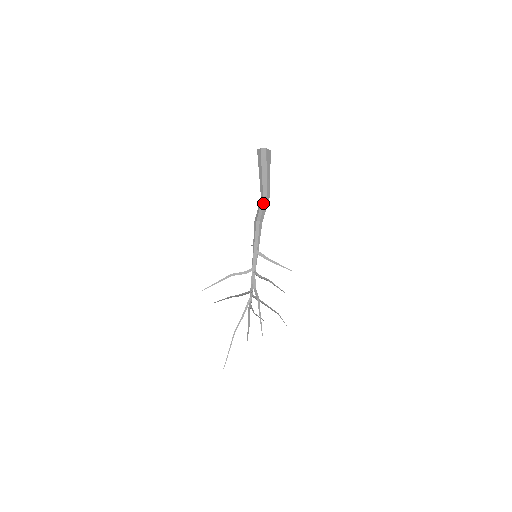
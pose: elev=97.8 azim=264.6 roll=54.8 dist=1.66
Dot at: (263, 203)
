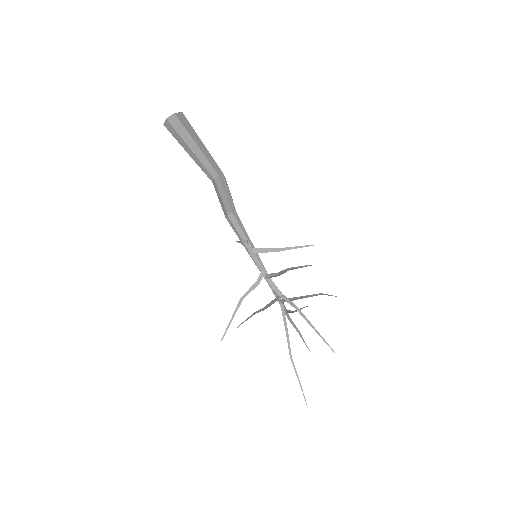
Dot at: (220, 188)
